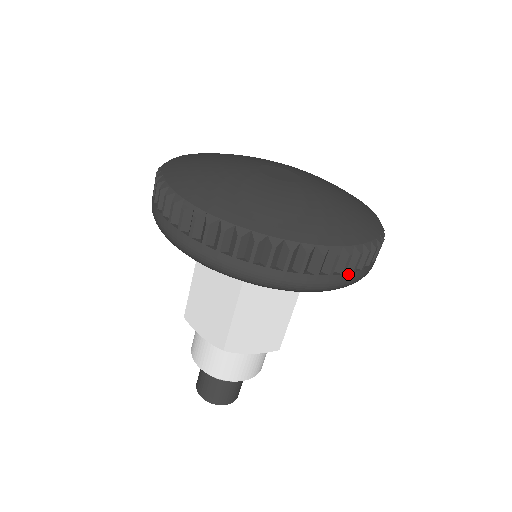
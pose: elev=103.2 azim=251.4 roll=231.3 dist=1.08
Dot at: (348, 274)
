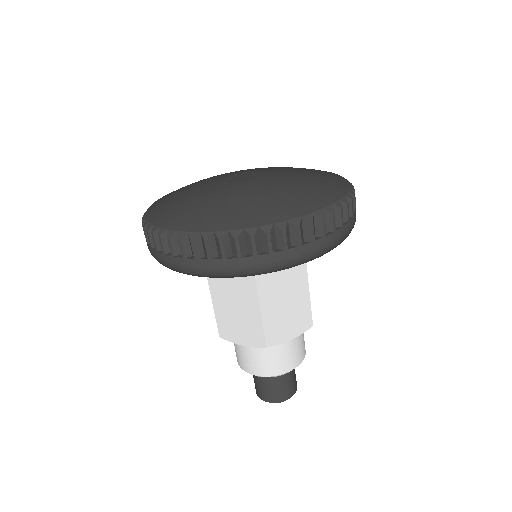
Dot at: (339, 230)
